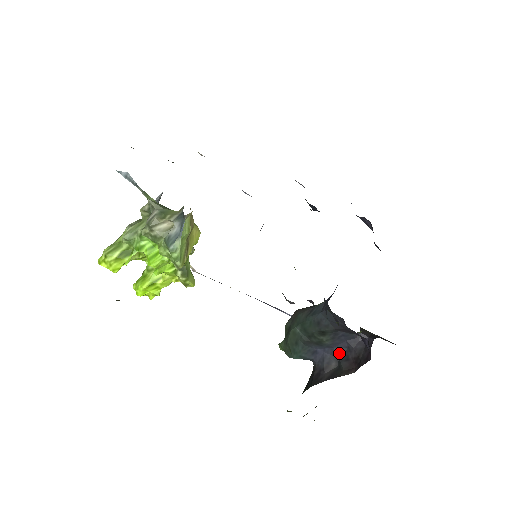
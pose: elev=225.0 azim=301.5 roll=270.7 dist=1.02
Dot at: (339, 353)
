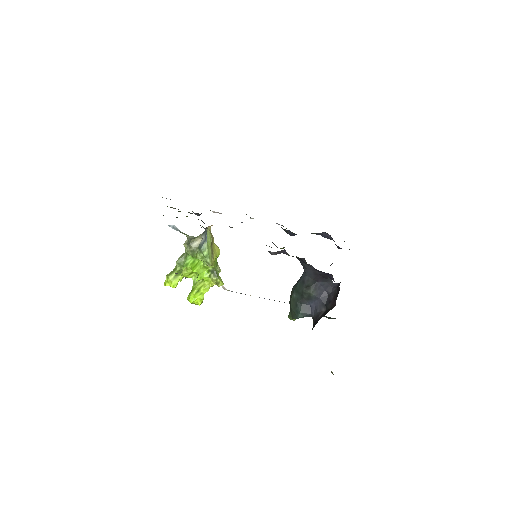
Dot at: (324, 301)
